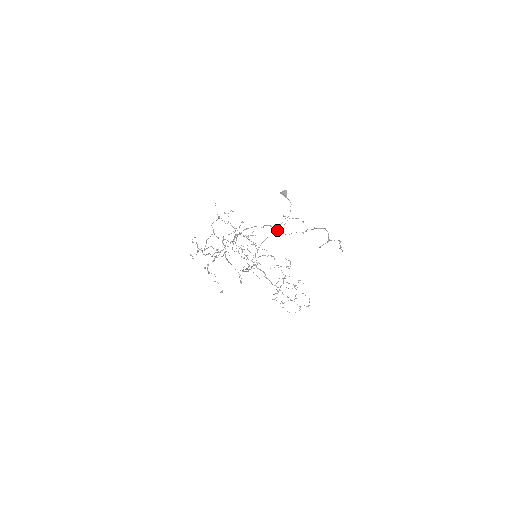
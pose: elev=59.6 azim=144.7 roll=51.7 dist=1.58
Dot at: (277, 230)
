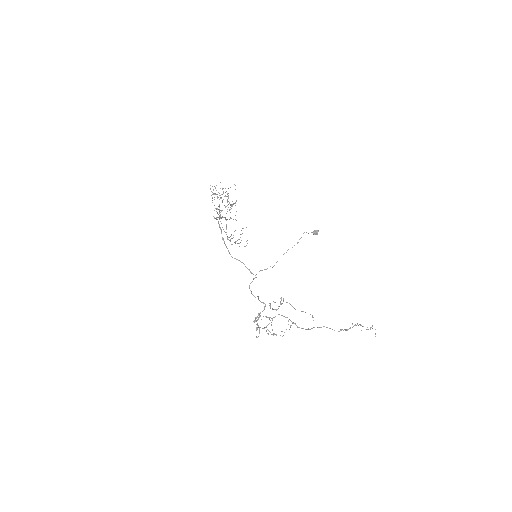
Dot at: occluded
